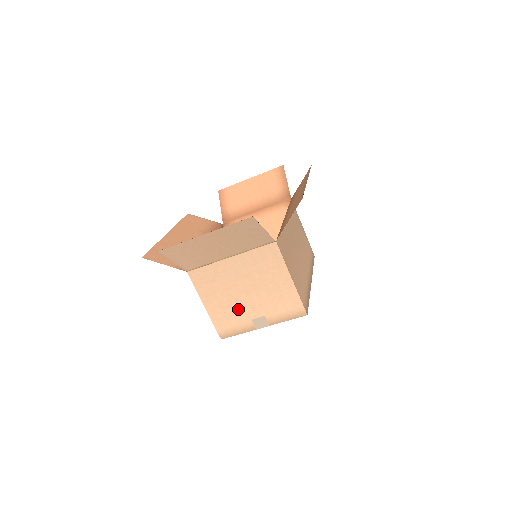
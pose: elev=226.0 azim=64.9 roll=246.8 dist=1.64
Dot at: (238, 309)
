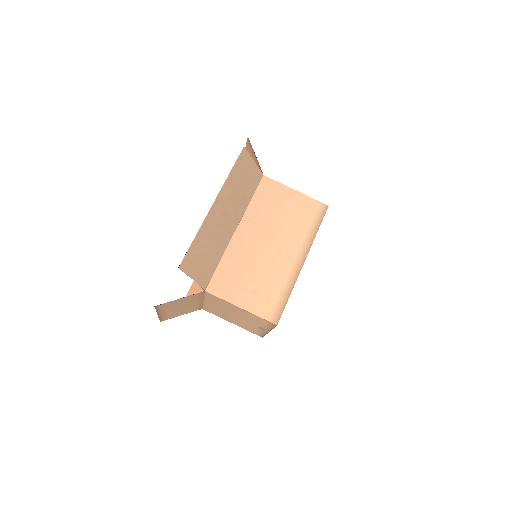
Dot at: (245, 324)
